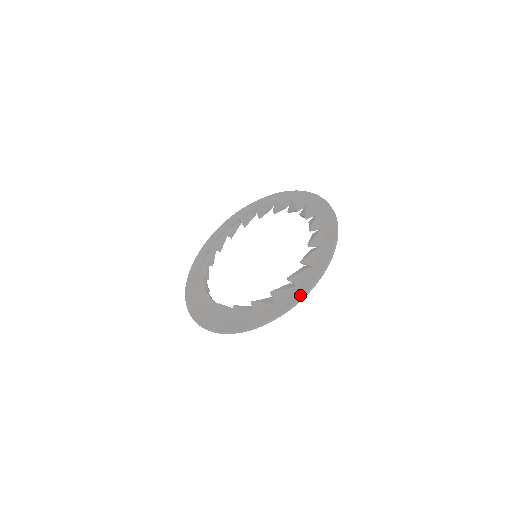
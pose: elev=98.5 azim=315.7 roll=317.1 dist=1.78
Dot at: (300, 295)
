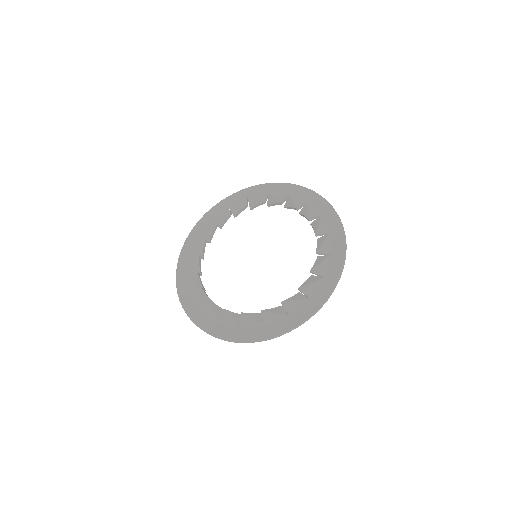
Dot at: (342, 258)
